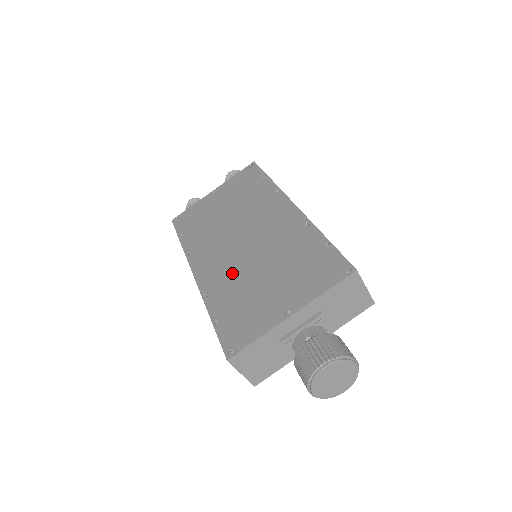
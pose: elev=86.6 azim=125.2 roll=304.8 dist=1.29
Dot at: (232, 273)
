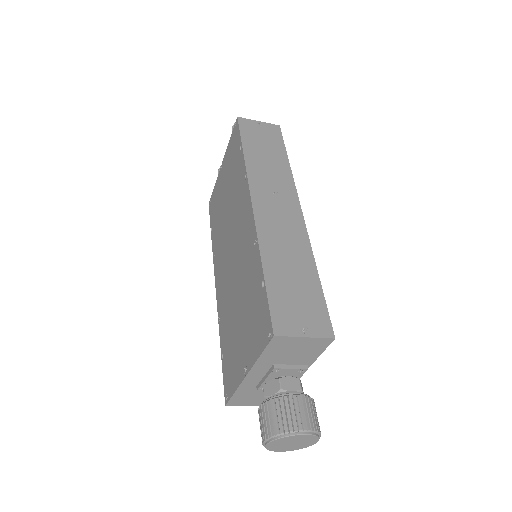
Dot at: (227, 297)
